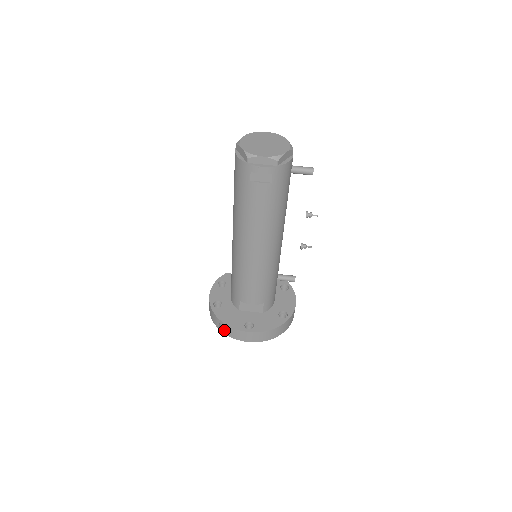
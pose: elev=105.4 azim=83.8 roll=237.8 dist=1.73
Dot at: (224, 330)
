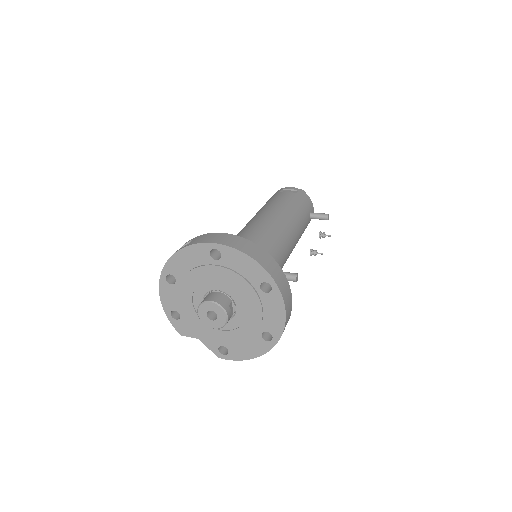
Dot at: (182, 250)
